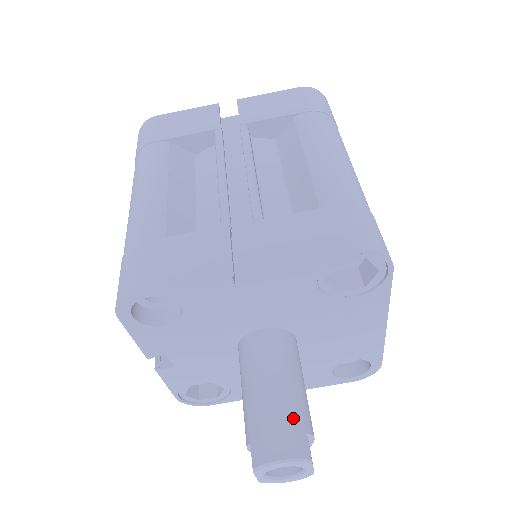
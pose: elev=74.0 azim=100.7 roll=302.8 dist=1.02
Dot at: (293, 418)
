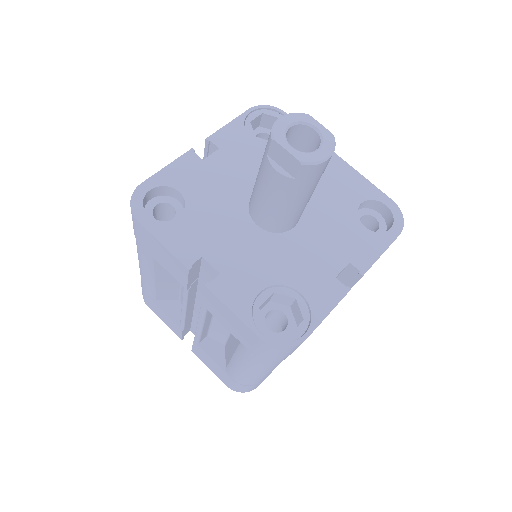
Dot at: occluded
